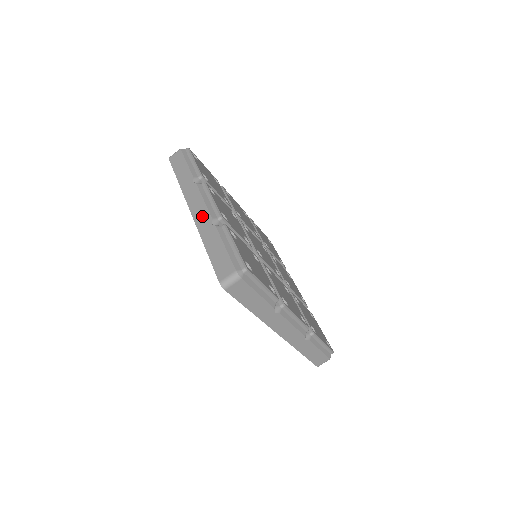
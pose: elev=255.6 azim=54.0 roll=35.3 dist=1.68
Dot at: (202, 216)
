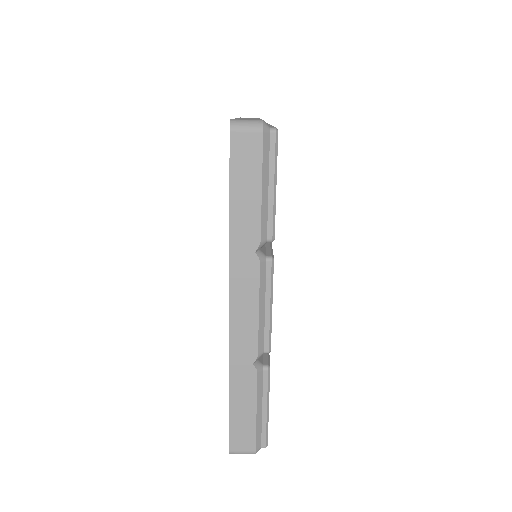
Dot at: occluded
